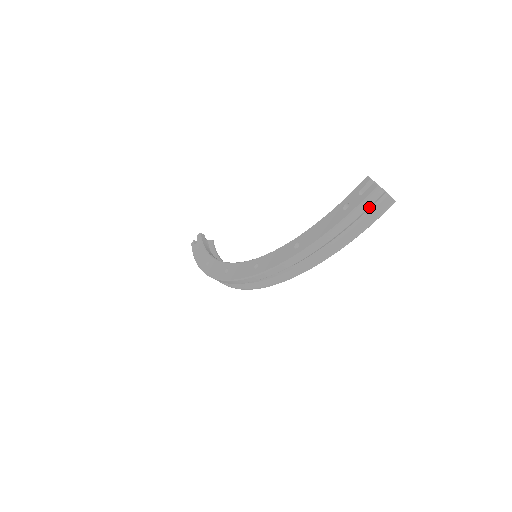
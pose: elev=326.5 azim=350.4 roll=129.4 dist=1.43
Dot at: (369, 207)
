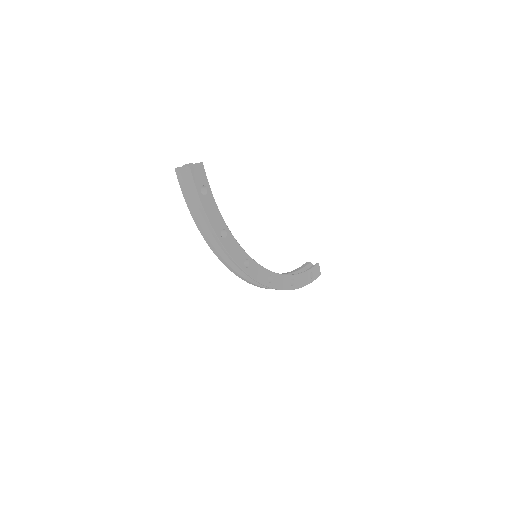
Dot at: (186, 183)
